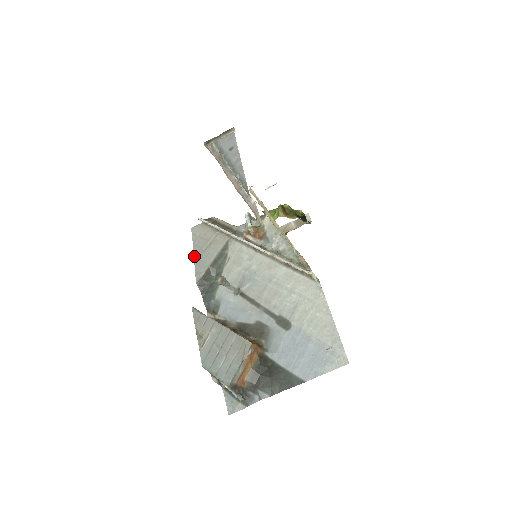
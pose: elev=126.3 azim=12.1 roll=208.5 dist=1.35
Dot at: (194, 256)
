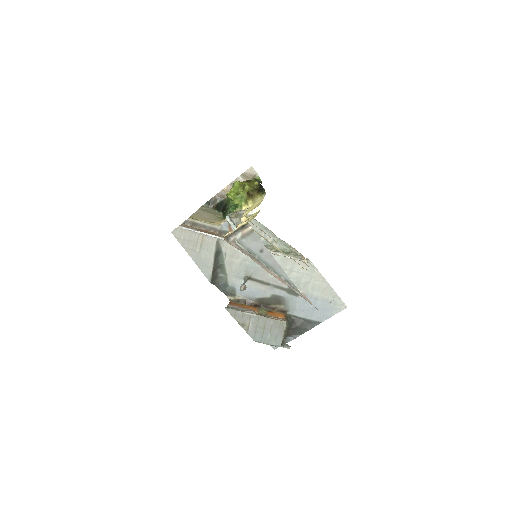
Dot at: (192, 259)
